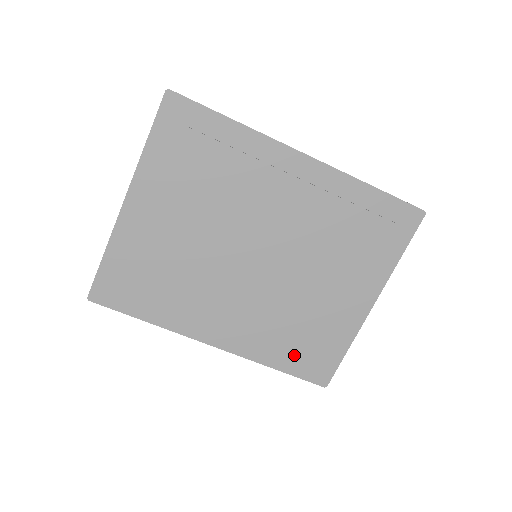
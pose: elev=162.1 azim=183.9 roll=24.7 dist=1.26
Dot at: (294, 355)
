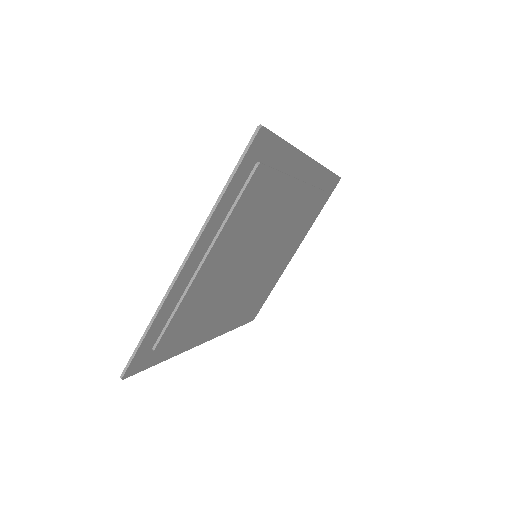
Dot at: occluded
